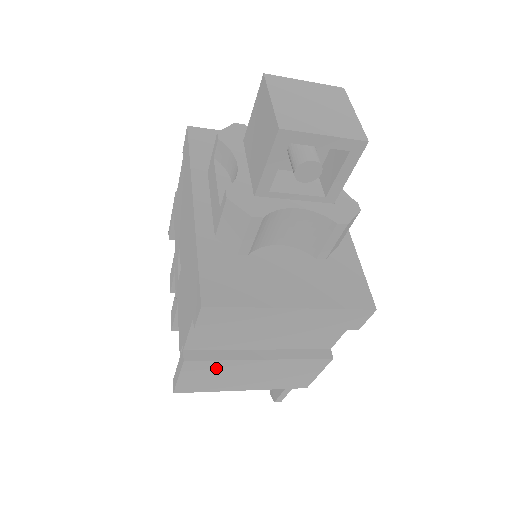
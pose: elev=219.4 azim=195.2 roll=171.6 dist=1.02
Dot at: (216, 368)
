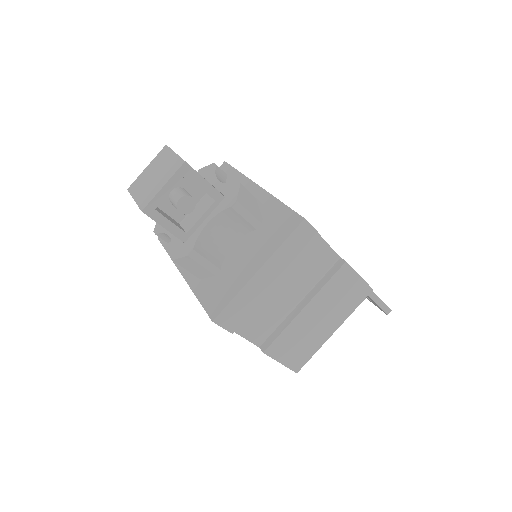
Dot at: (289, 338)
